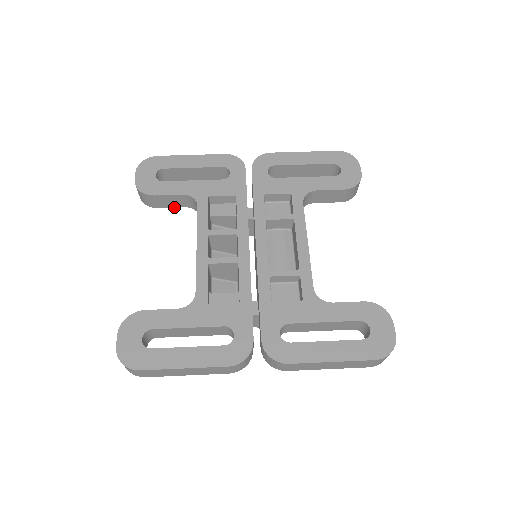
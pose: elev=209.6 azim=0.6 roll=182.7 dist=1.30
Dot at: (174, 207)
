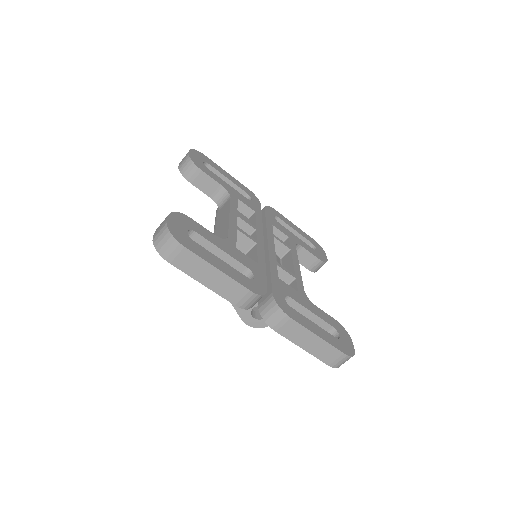
Dot at: (202, 191)
